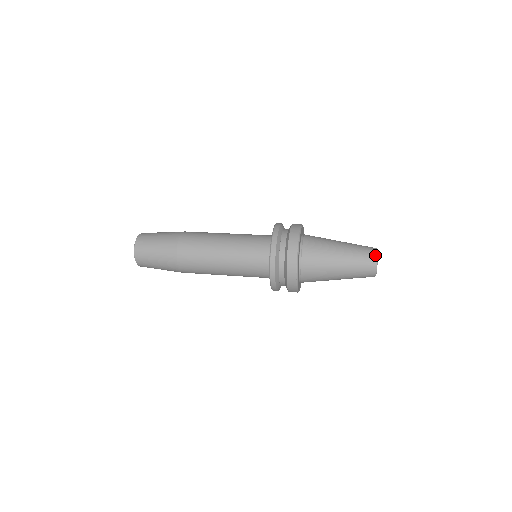
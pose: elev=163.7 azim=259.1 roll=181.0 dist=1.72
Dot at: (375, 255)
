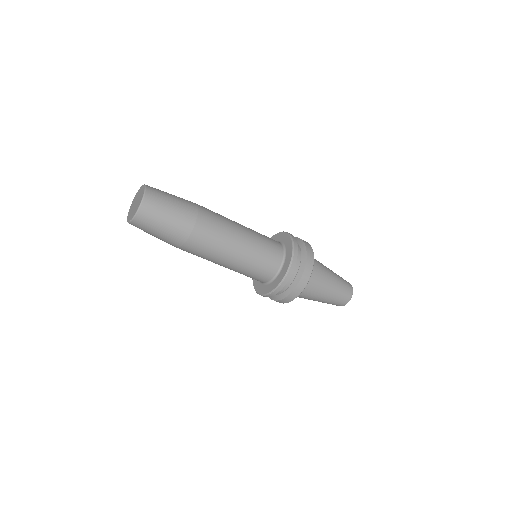
Dot at: occluded
